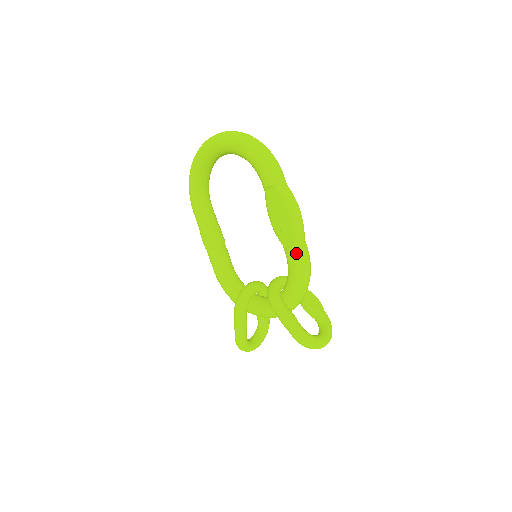
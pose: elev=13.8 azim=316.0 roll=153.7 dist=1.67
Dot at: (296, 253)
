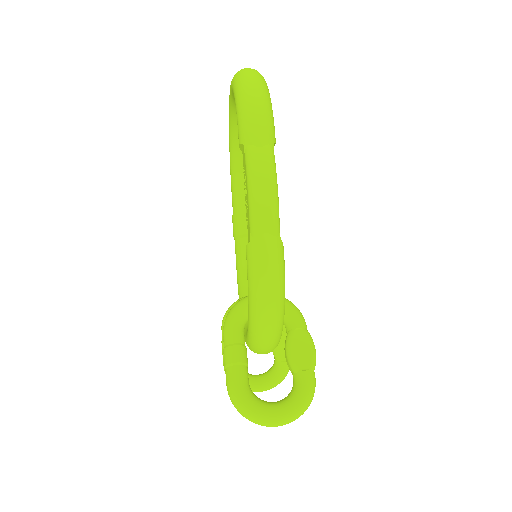
Dot at: (250, 255)
